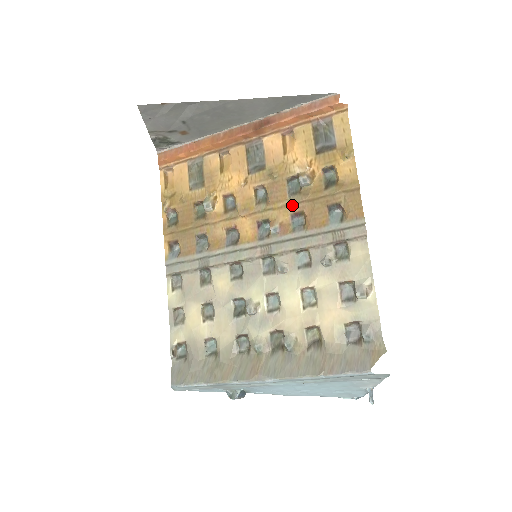
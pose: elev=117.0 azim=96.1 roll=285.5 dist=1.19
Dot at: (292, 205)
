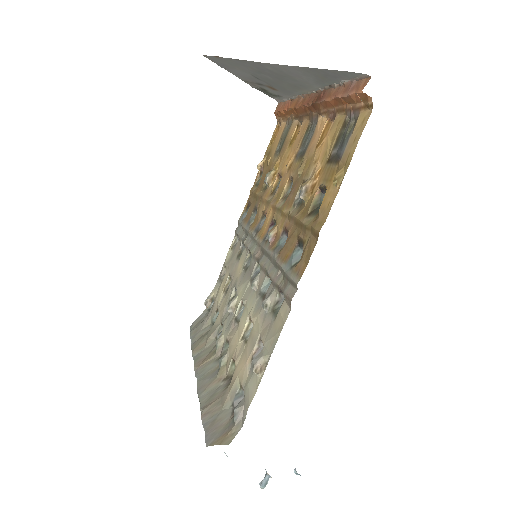
Dot at: (288, 217)
